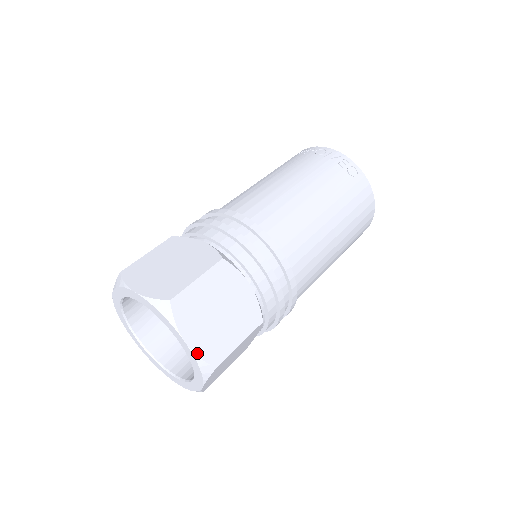
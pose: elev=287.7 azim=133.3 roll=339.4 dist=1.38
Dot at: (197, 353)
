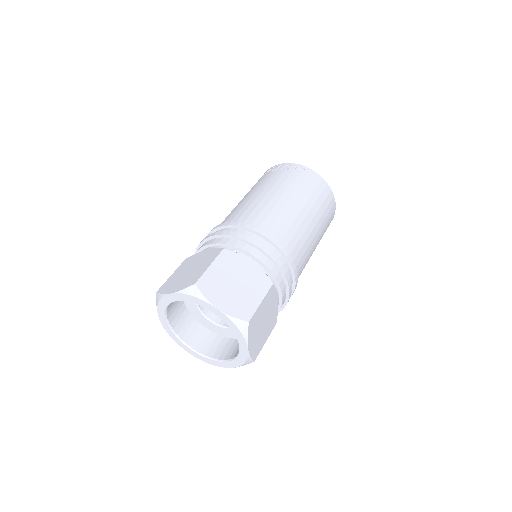
Dot at: (230, 314)
